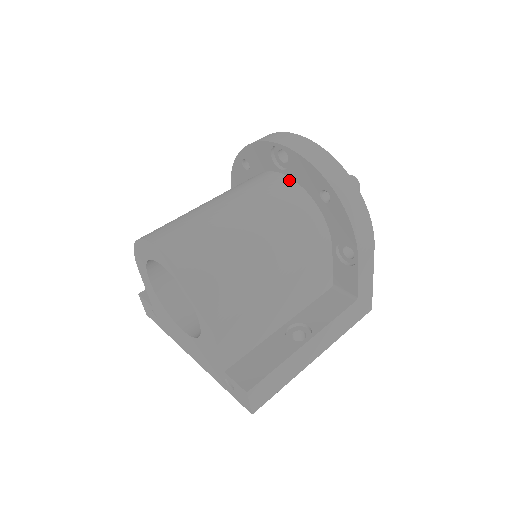
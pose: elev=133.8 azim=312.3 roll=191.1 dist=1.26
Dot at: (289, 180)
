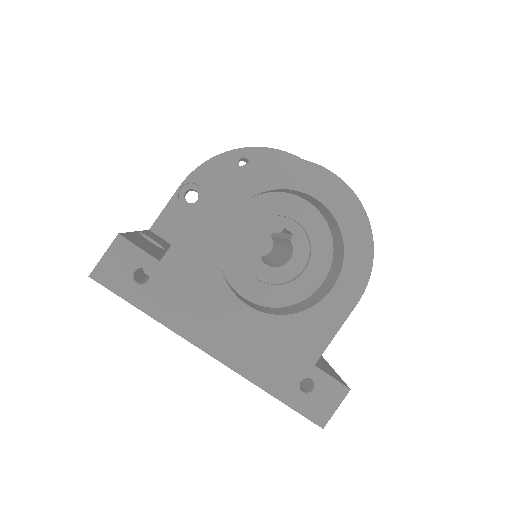
Dot at: occluded
